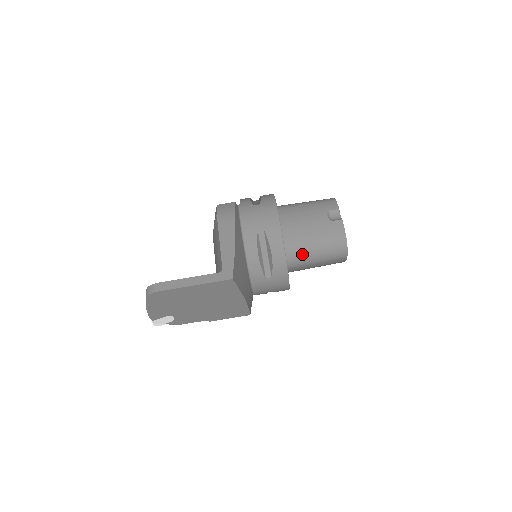
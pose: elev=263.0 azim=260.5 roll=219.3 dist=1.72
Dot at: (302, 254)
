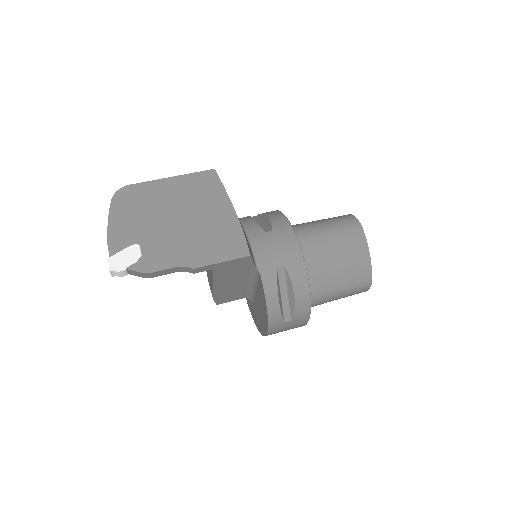
Dot at: (306, 227)
